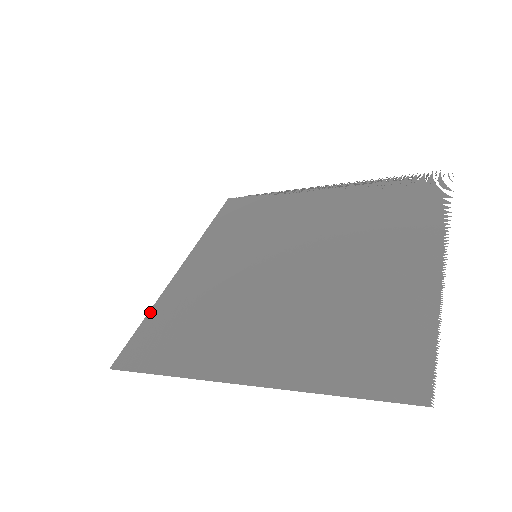
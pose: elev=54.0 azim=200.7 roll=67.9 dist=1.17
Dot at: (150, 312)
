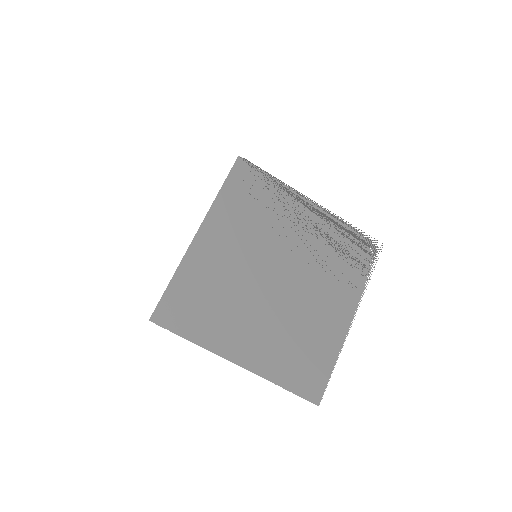
Dot at: (175, 276)
